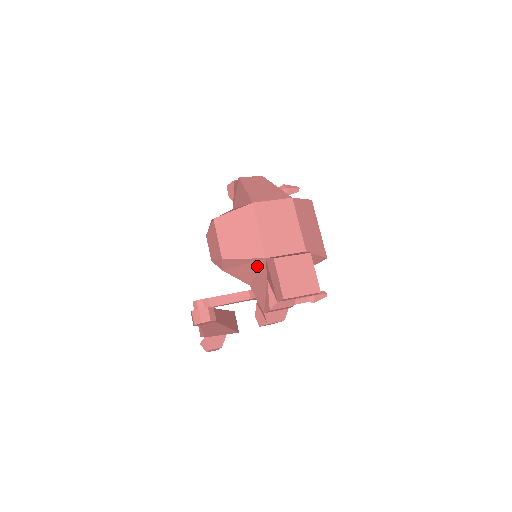
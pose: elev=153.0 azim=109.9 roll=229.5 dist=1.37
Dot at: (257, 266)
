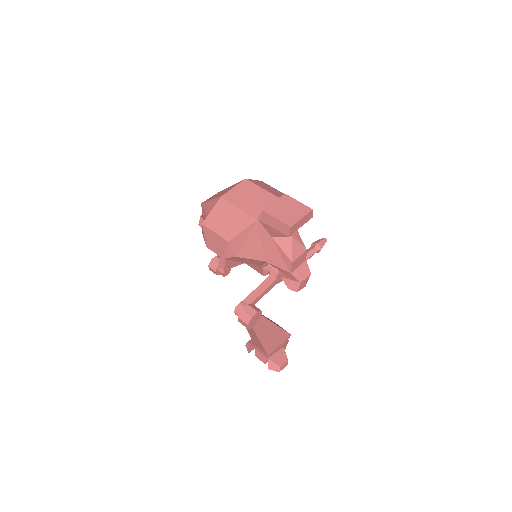
Dot at: (257, 234)
